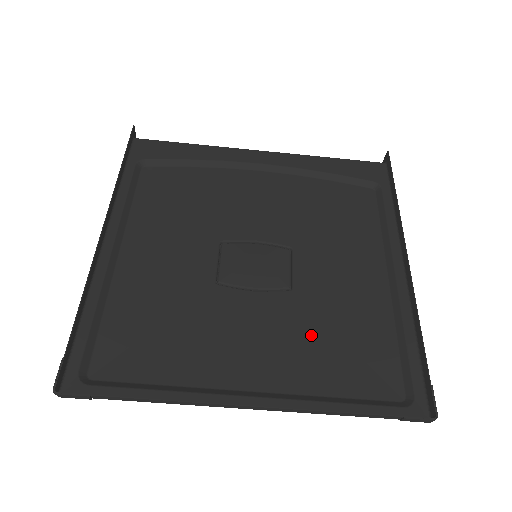
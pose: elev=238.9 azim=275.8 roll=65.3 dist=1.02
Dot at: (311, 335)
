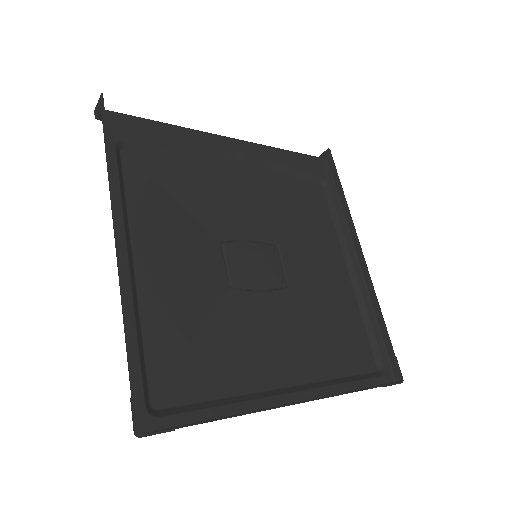
Dot at: (312, 328)
